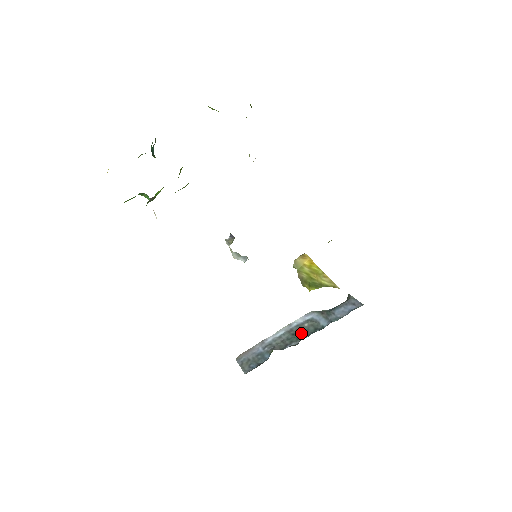
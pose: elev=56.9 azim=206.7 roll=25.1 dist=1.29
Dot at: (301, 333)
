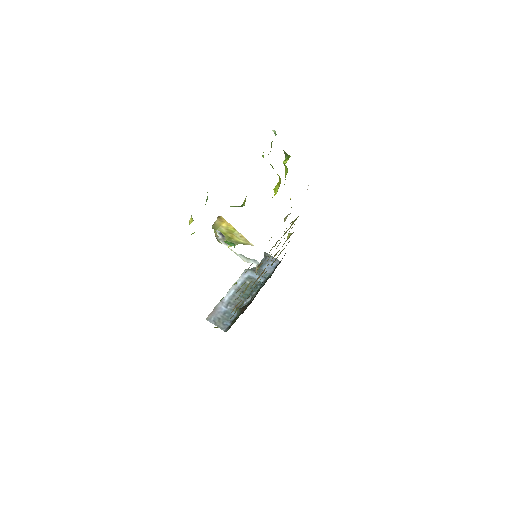
Dot at: (249, 290)
